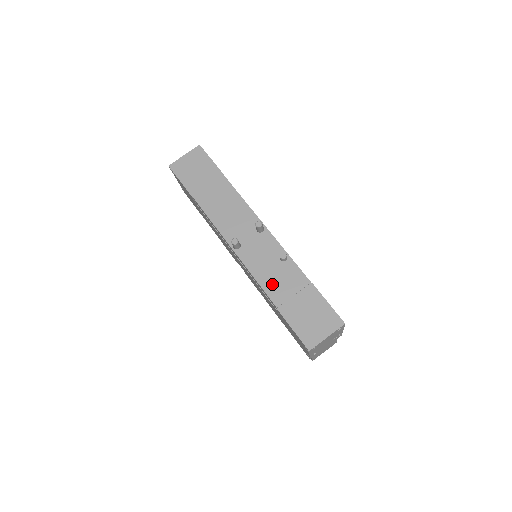
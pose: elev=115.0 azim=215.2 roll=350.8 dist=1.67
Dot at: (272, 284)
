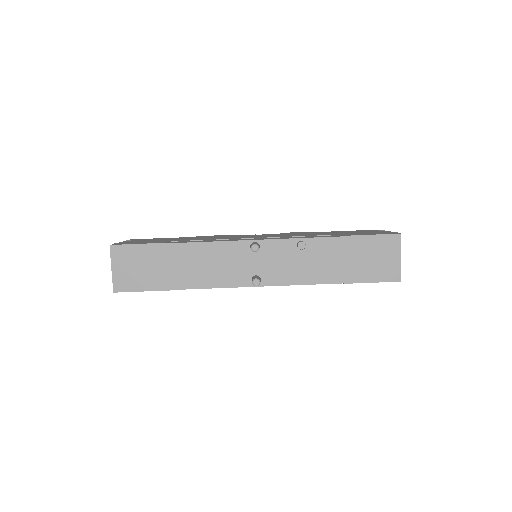
Dot at: (318, 273)
